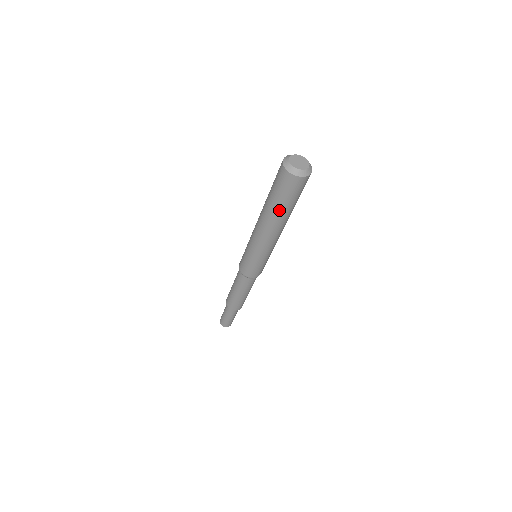
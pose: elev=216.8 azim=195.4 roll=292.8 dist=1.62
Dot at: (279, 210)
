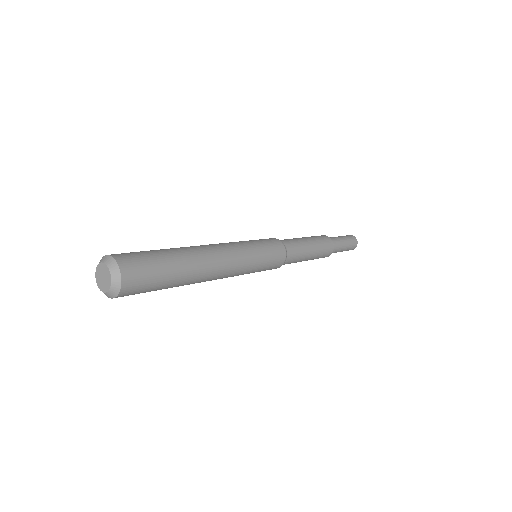
Dot at: occluded
